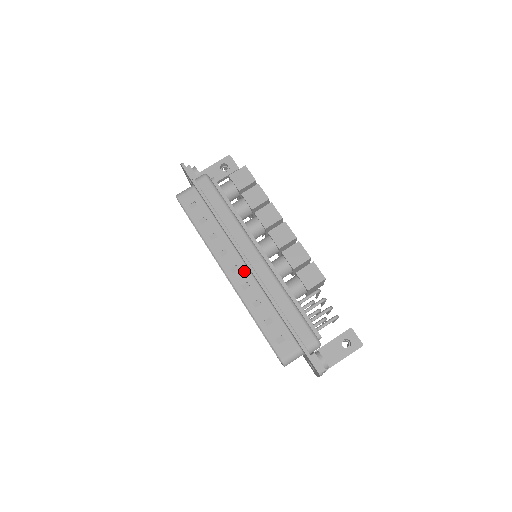
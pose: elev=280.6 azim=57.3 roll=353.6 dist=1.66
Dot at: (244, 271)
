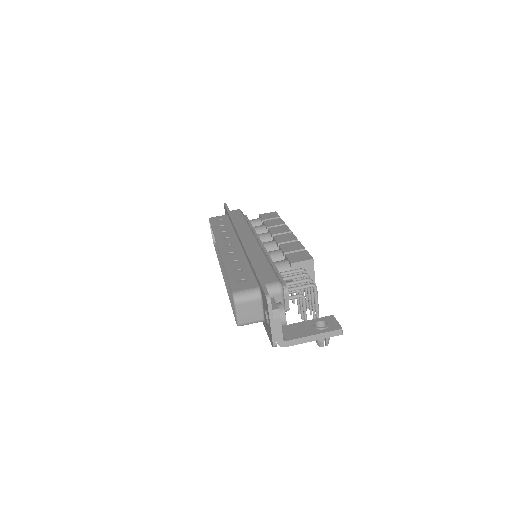
Dot at: (236, 247)
